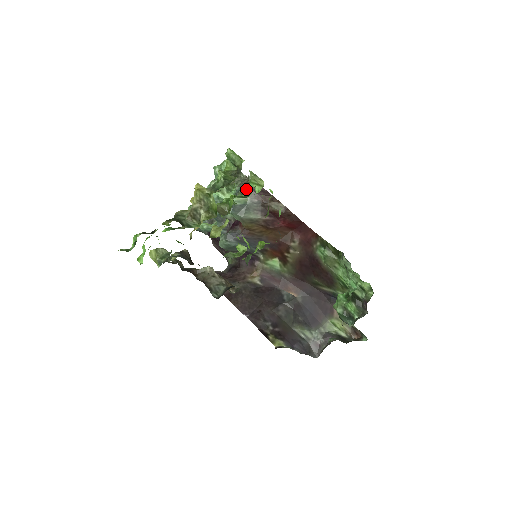
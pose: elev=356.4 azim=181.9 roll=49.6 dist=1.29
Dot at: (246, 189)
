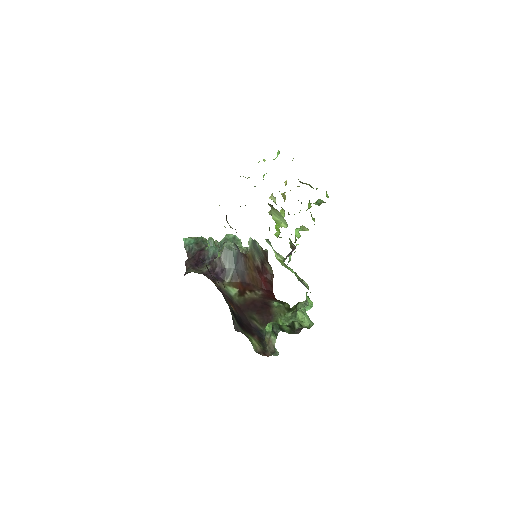
Dot at: occluded
